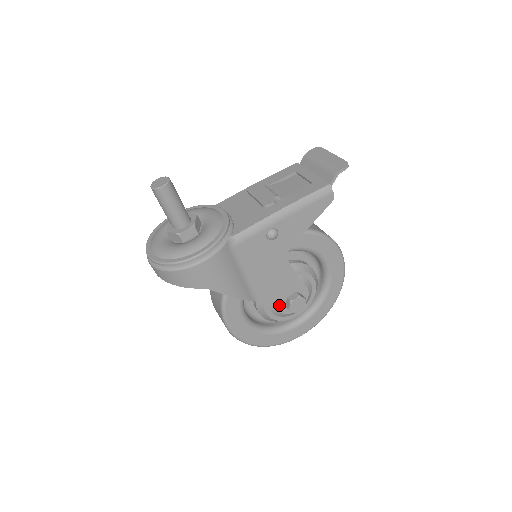
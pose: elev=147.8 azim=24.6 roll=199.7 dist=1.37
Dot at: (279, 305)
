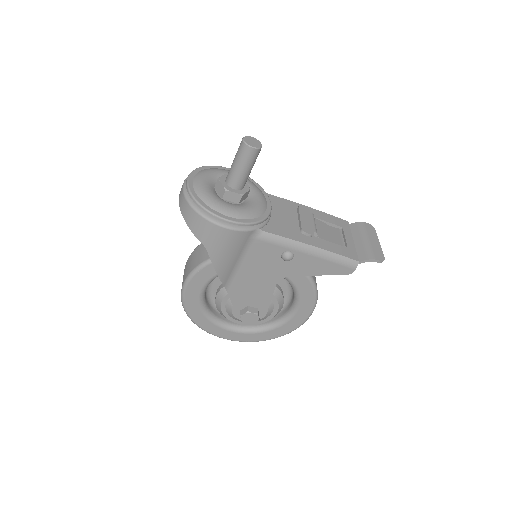
Dot at: (237, 306)
